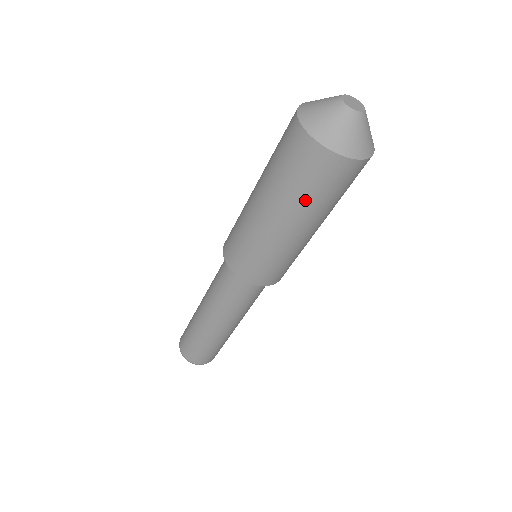
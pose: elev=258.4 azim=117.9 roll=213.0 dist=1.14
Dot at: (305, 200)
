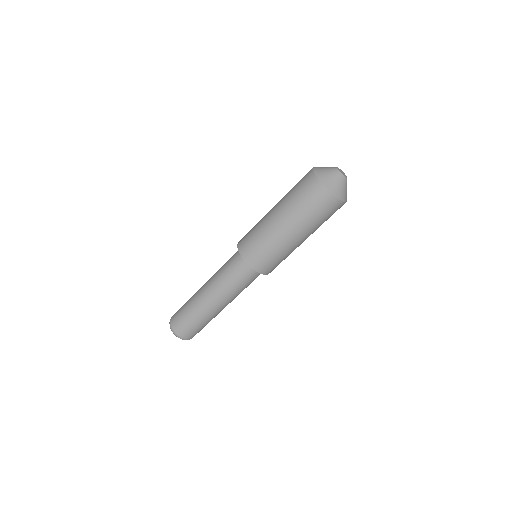
Dot at: (301, 212)
